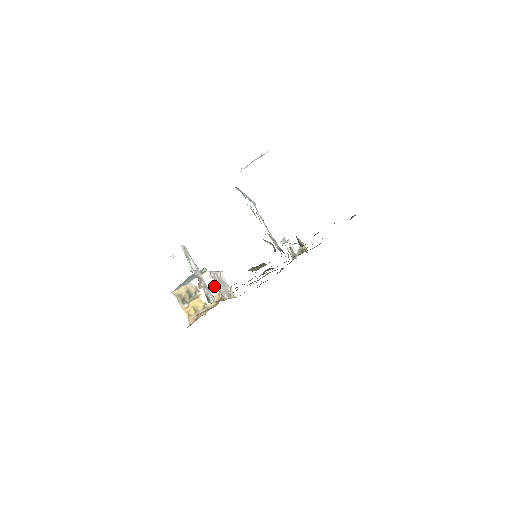
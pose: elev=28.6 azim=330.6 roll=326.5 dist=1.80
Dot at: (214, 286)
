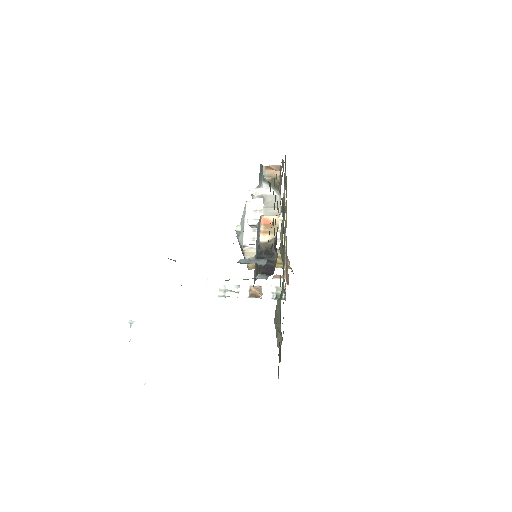
Dot at: occluded
